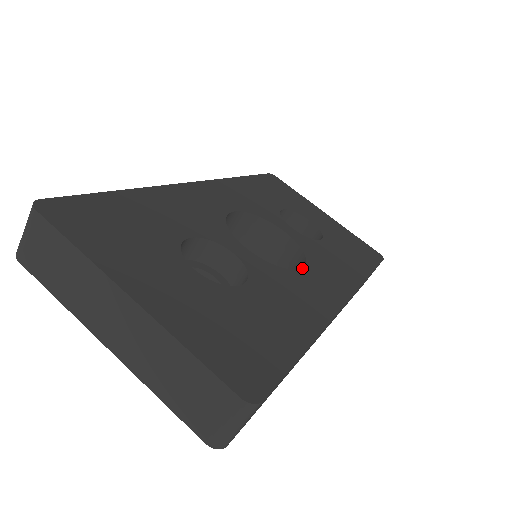
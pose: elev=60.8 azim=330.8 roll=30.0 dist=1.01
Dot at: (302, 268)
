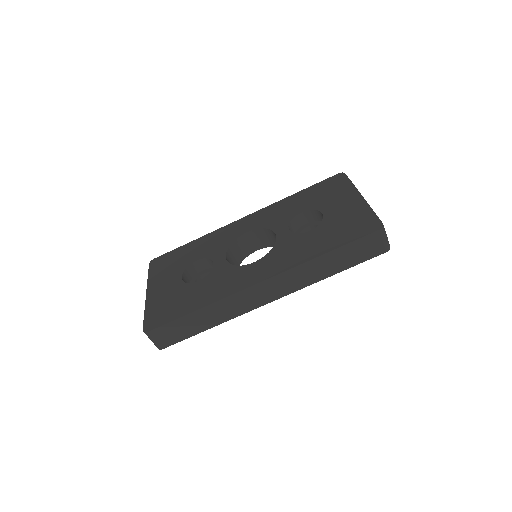
Dot at: (253, 263)
